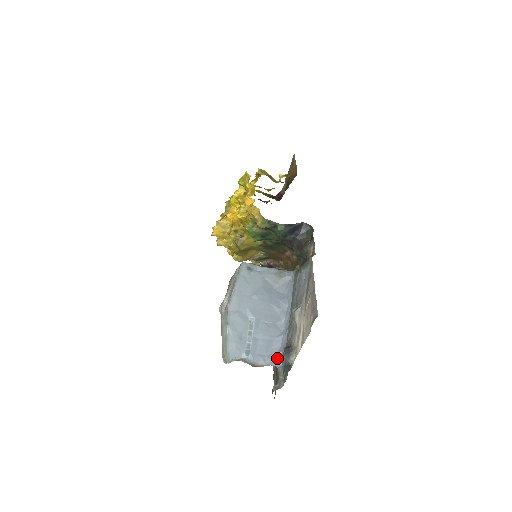
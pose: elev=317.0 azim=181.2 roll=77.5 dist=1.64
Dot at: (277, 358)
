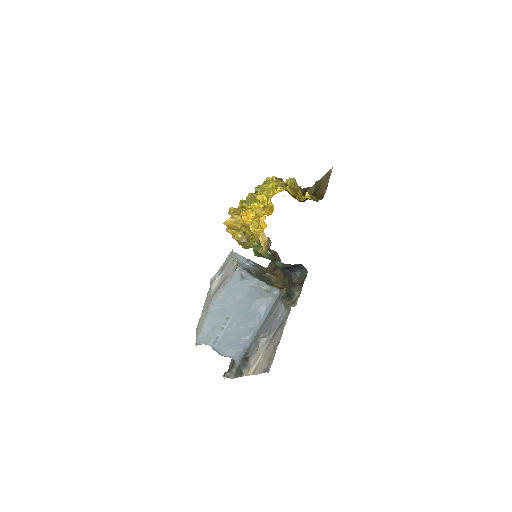
Dot at: (237, 354)
